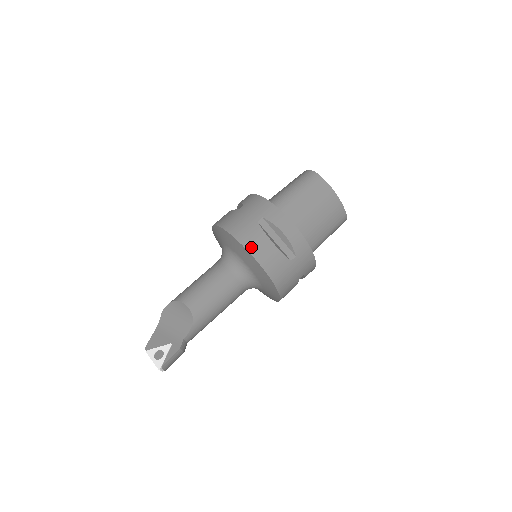
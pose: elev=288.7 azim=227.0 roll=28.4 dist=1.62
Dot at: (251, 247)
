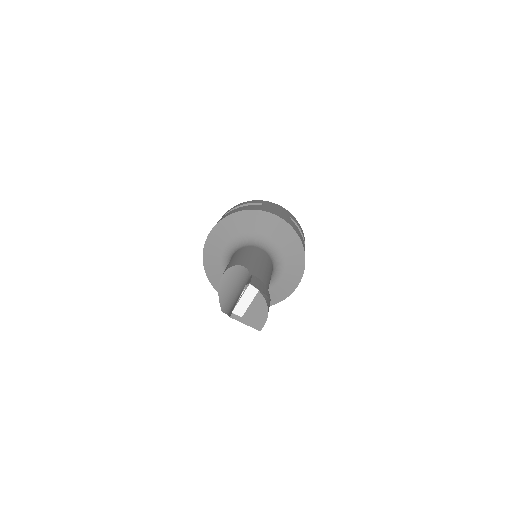
Dot at: (226, 216)
